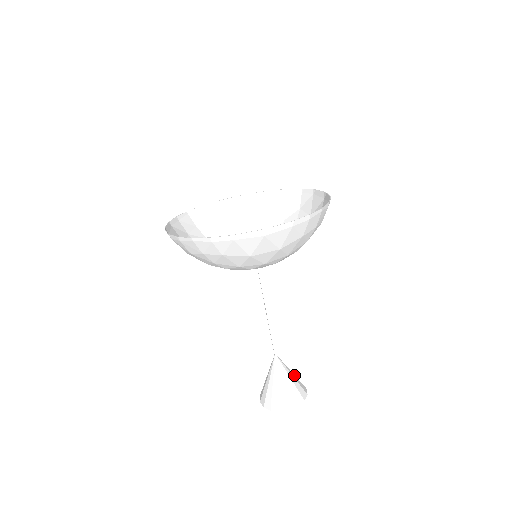
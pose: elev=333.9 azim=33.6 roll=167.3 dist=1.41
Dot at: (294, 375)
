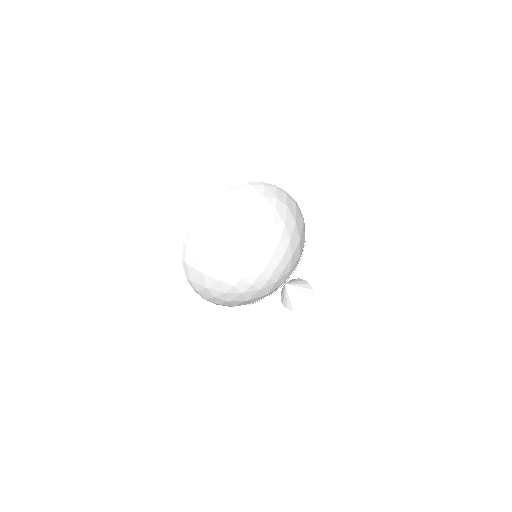
Dot at: (302, 288)
